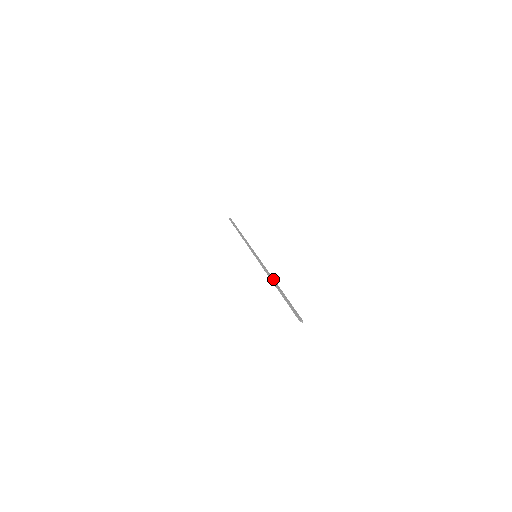
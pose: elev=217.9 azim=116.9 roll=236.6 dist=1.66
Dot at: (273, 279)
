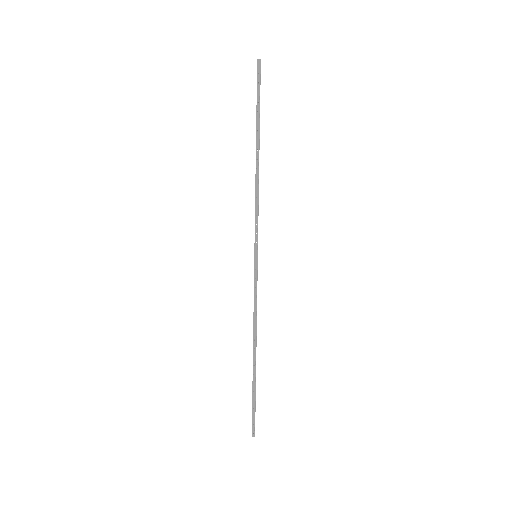
Dot at: (254, 338)
